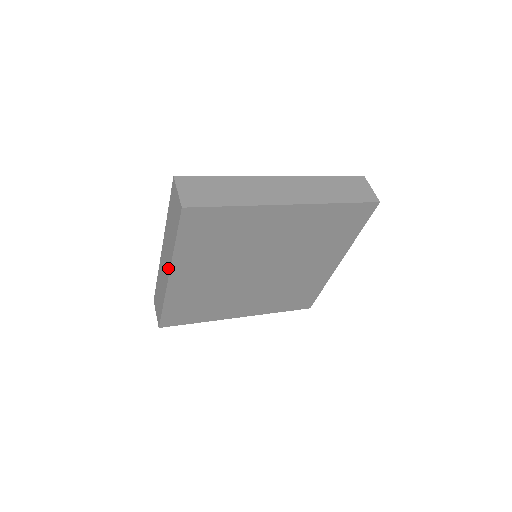
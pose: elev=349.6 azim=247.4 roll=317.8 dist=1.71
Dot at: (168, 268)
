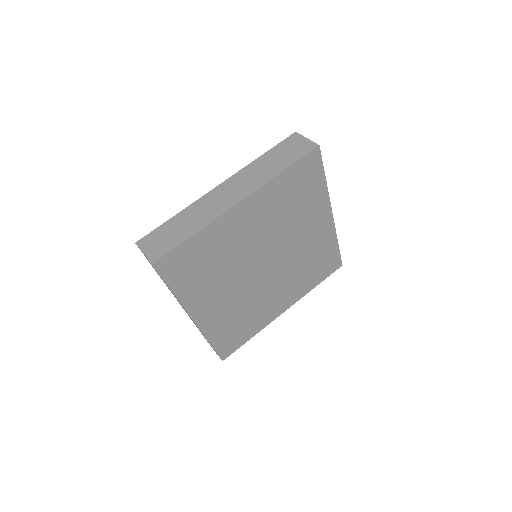
Dot at: (244, 193)
